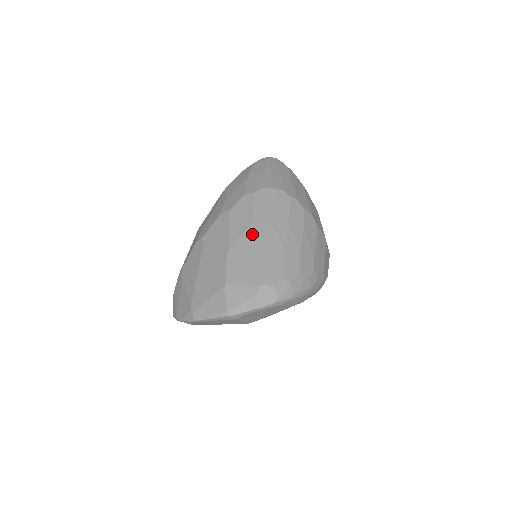
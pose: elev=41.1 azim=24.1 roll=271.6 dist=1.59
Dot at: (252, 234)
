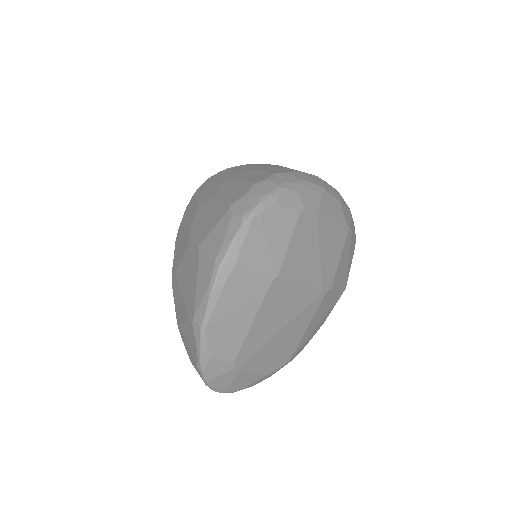
Dot at: (202, 204)
